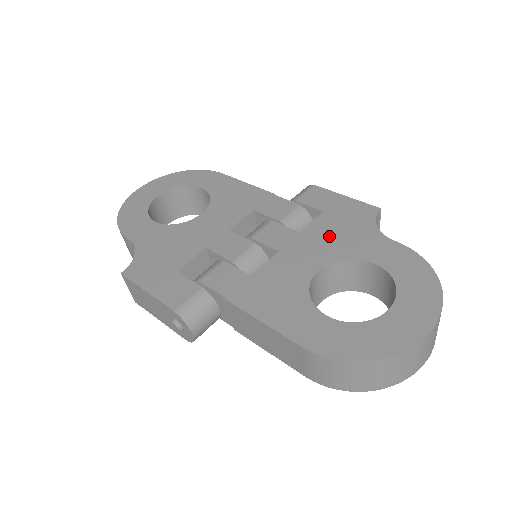
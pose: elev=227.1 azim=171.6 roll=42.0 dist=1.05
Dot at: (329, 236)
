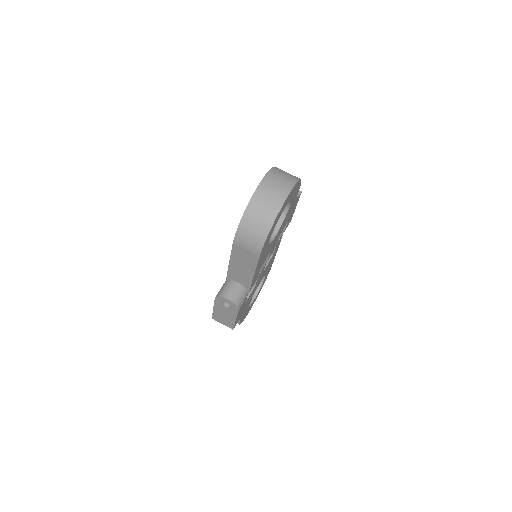
Dot at: occluded
